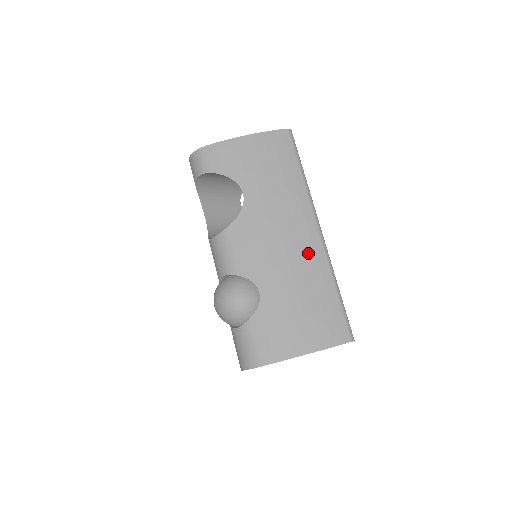
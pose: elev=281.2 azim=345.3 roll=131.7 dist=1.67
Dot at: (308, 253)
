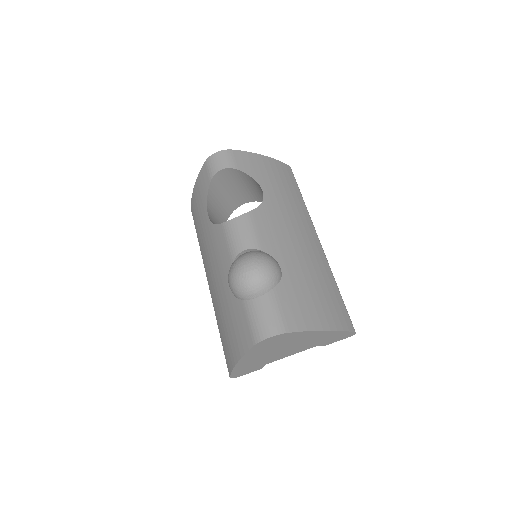
Dot at: (315, 252)
